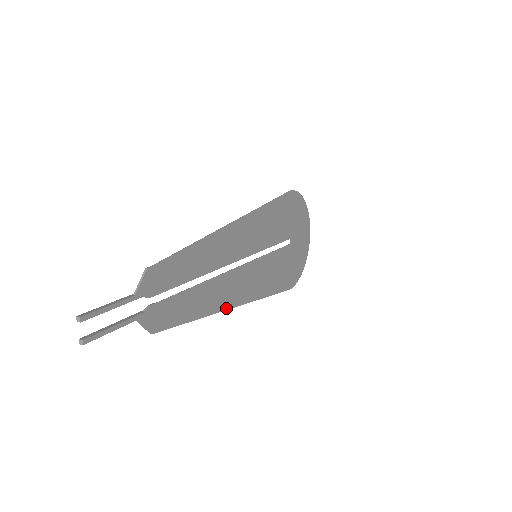
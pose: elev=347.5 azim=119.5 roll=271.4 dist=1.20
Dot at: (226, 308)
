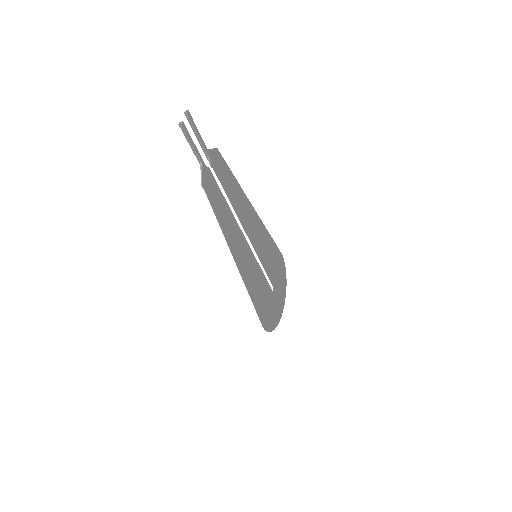
Dot at: (233, 254)
